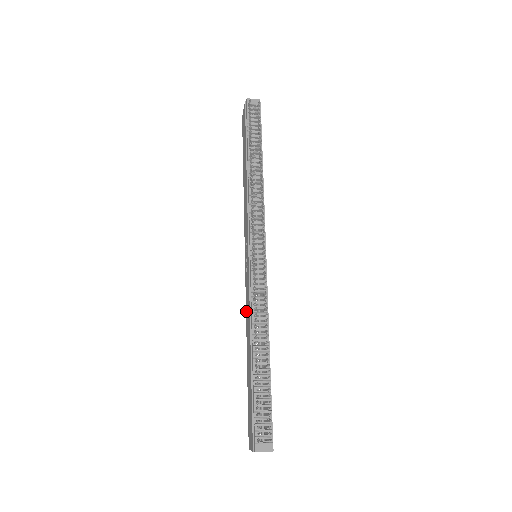
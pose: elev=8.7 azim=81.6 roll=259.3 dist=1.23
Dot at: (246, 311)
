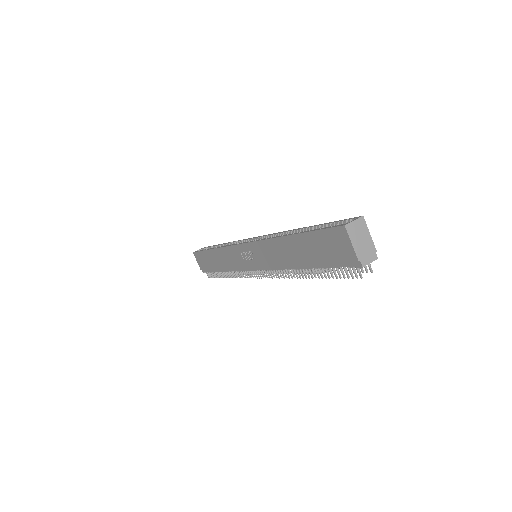
Dot at: (226, 250)
